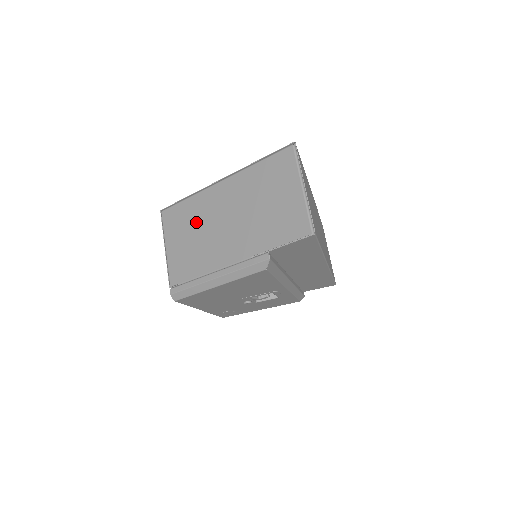
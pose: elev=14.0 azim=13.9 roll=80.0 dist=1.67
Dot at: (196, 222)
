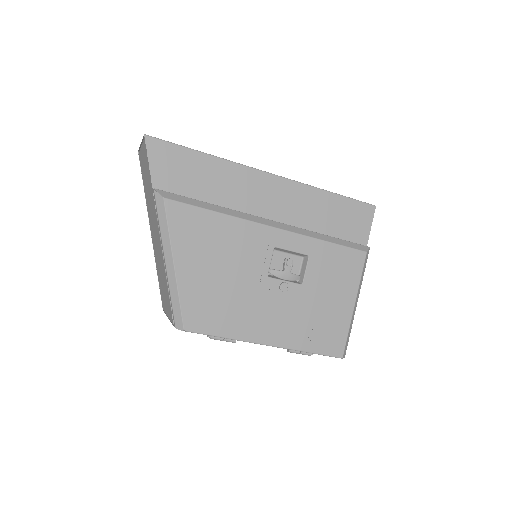
Dot at: (159, 270)
